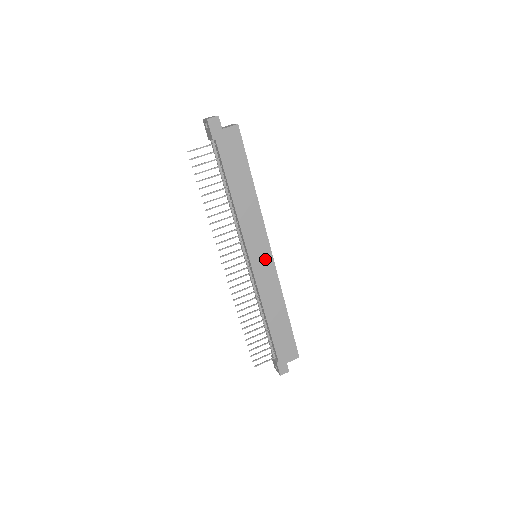
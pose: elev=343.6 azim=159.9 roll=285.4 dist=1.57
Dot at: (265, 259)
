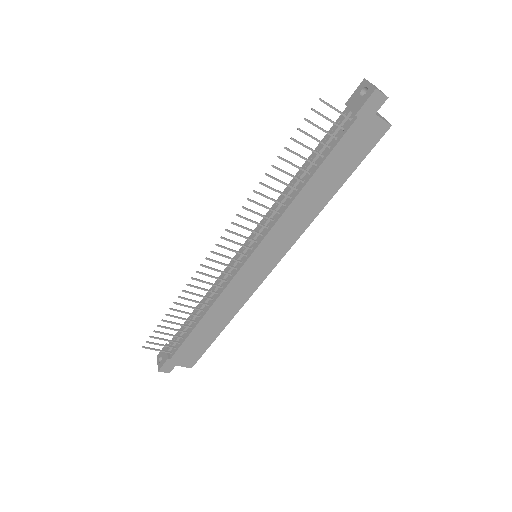
Dot at: (262, 268)
